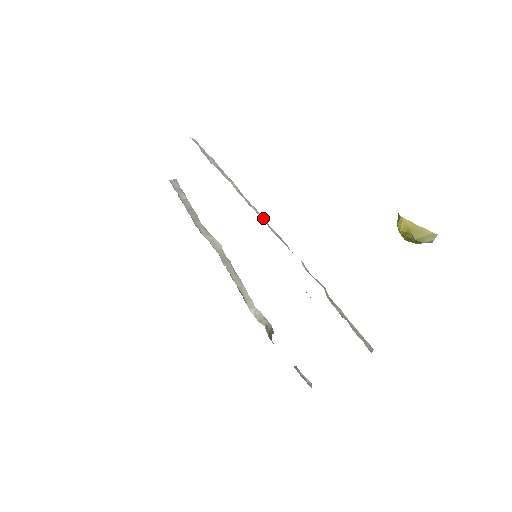
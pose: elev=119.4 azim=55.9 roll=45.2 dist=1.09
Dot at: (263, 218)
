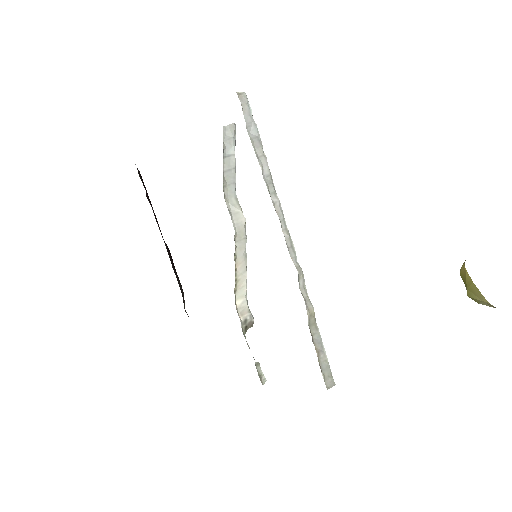
Dot at: (280, 216)
